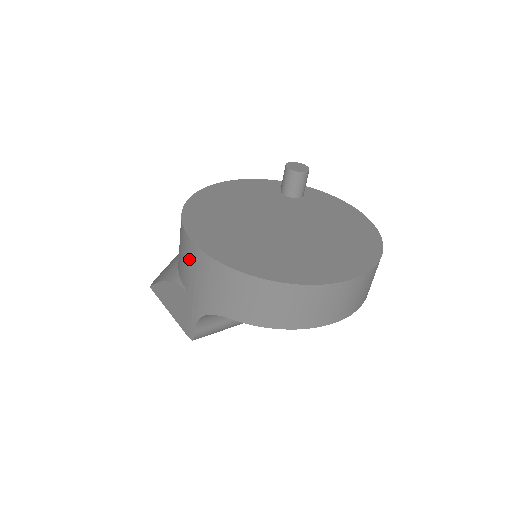
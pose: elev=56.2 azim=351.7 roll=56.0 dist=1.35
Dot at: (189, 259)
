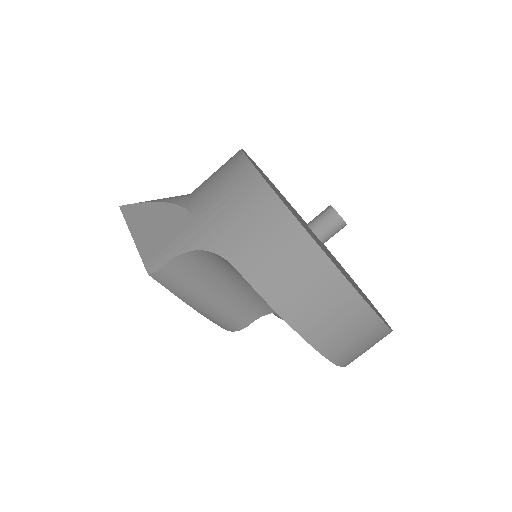
Dot at: (231, 184)
